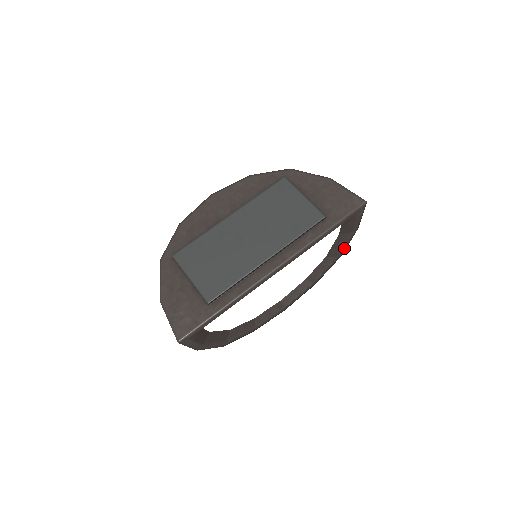
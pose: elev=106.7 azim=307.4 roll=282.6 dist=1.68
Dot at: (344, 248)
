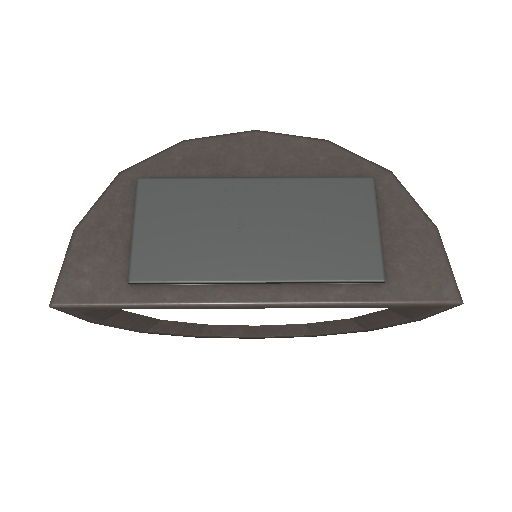
Dot at: (383, 326)
